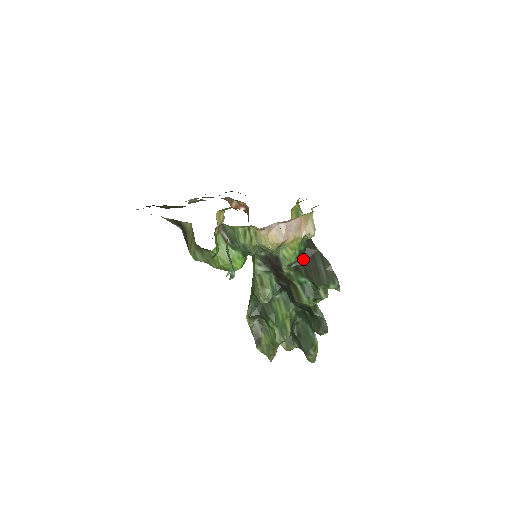
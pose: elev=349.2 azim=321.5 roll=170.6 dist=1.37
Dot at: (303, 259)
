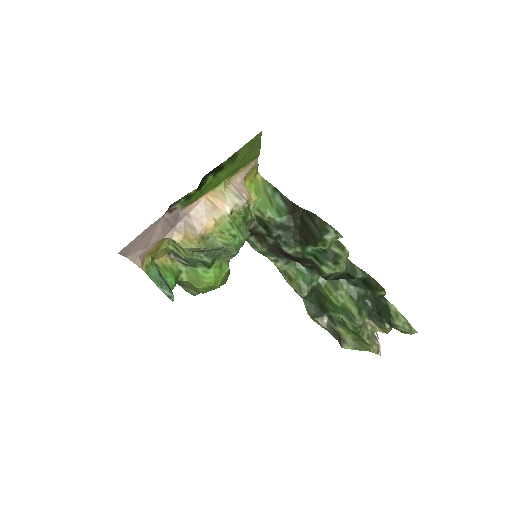
Dot at: (296, 228)
